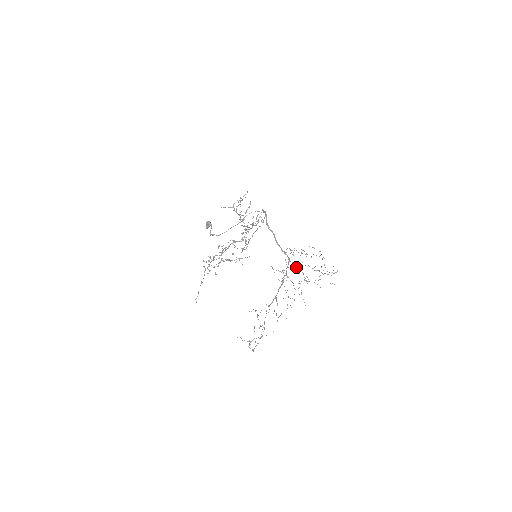
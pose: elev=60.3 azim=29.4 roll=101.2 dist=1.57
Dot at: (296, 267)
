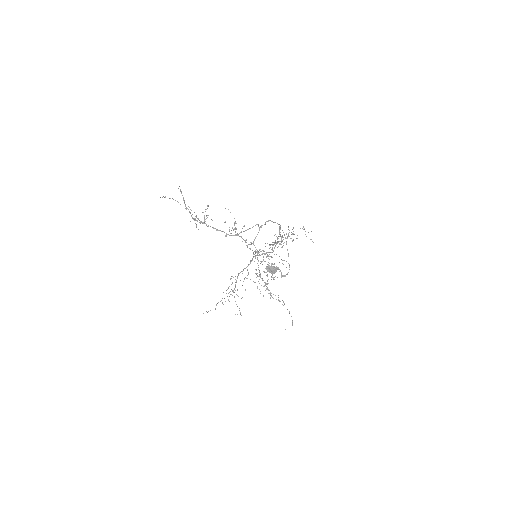
Dot at: (274, 243)
